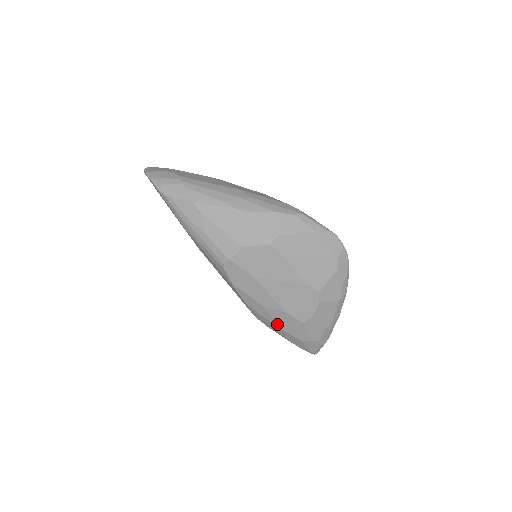
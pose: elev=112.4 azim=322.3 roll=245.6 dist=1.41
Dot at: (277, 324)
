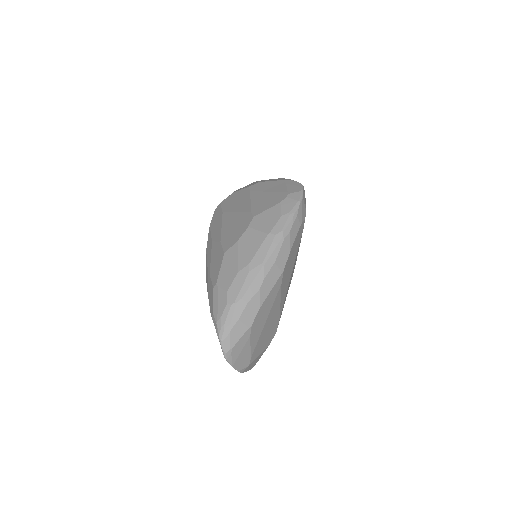
Dot at: (210, 266)
